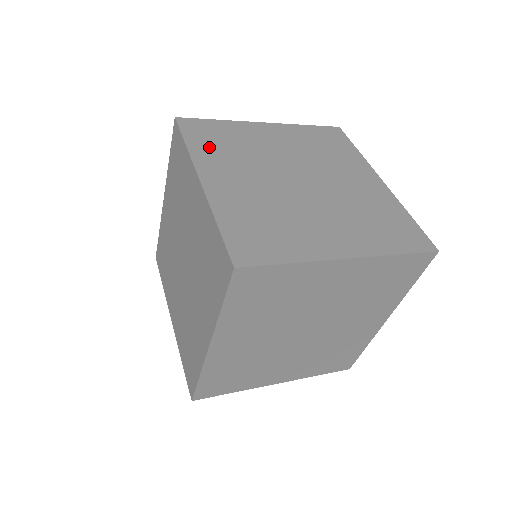
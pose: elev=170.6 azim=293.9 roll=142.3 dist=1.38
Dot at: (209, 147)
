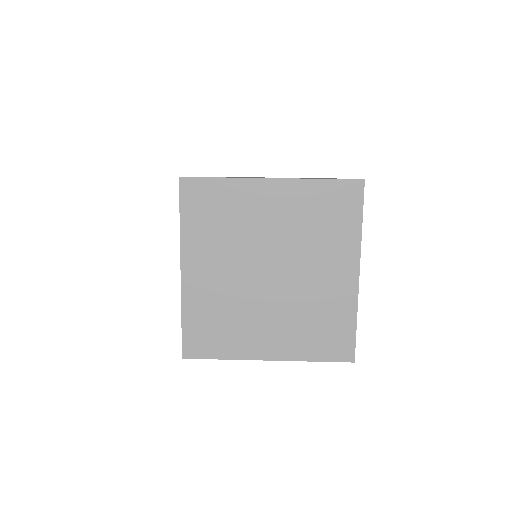
Dot at: (200, 226)
